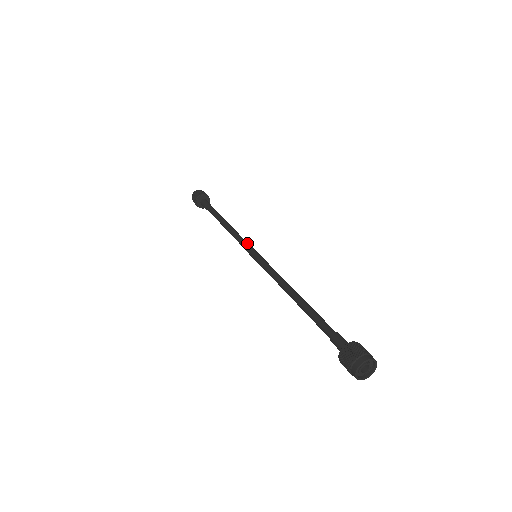
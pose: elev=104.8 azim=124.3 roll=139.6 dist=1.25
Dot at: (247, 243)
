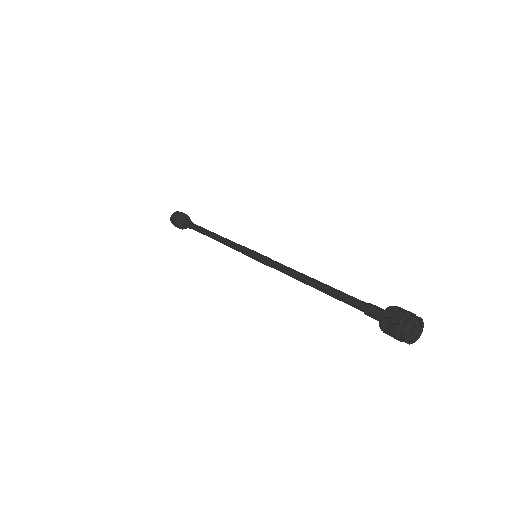
Dot at: (240, 248)
